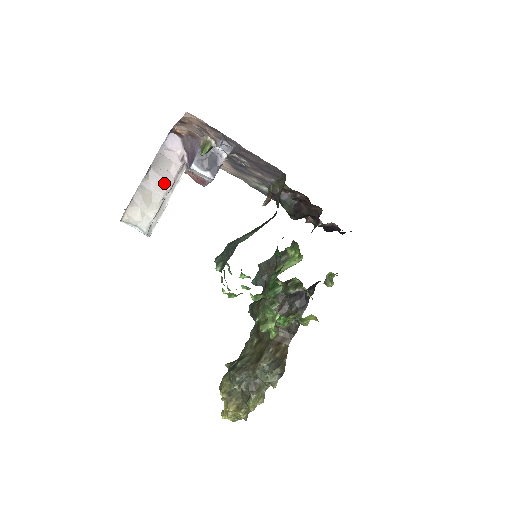
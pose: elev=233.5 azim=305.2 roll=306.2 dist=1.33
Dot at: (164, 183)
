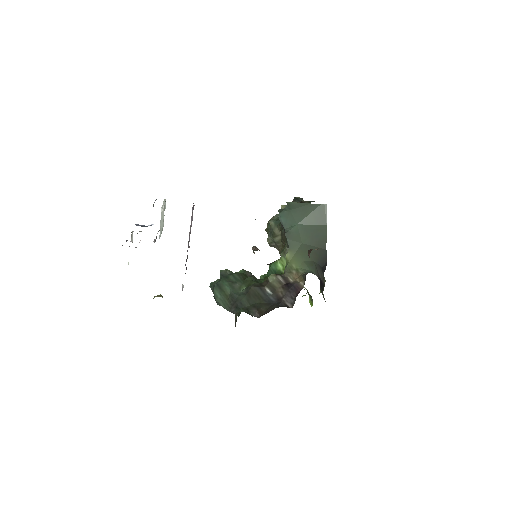
Dot at: occluded
